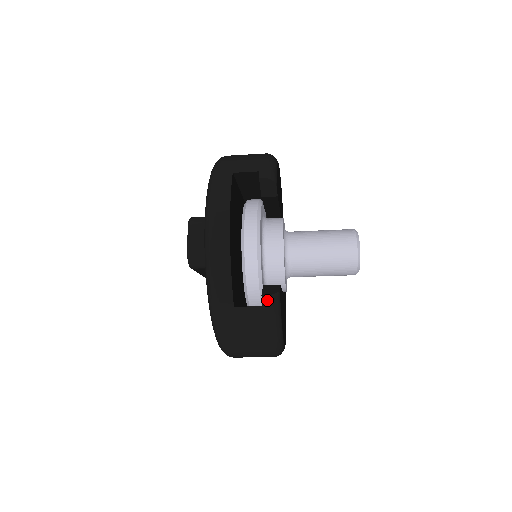
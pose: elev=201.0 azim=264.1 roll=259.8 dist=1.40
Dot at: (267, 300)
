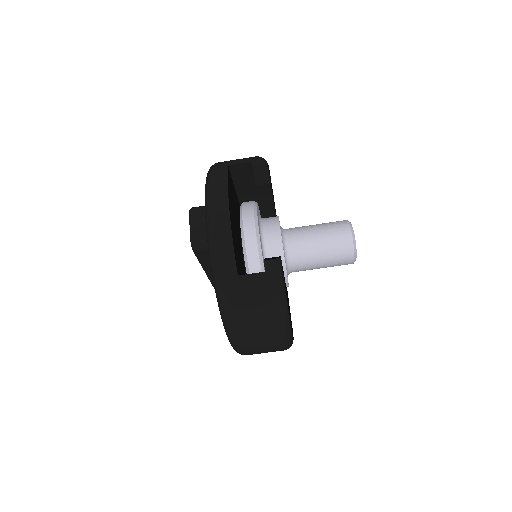
Dot at: (269, 265)
